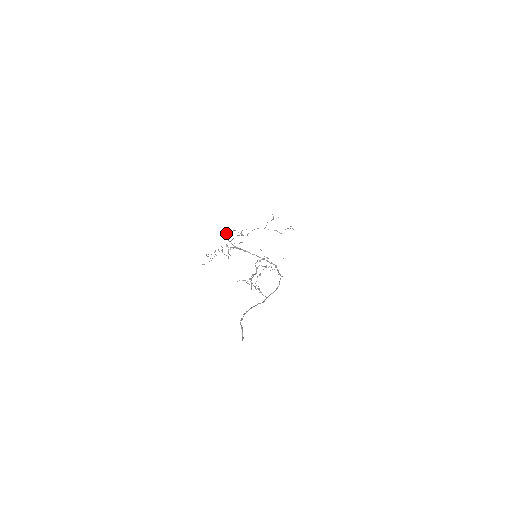
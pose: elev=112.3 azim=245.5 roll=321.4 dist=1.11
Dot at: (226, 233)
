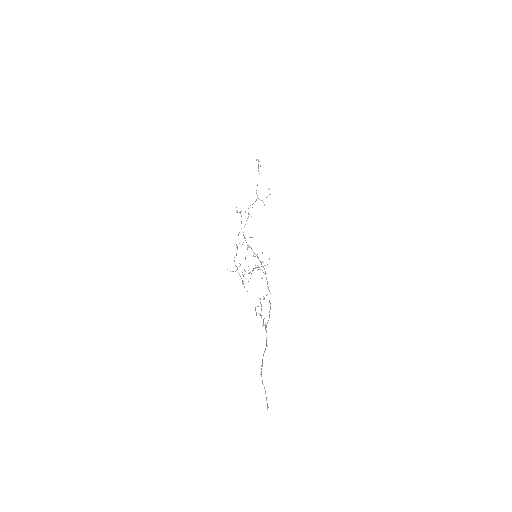
Dot at: (236, 207)
